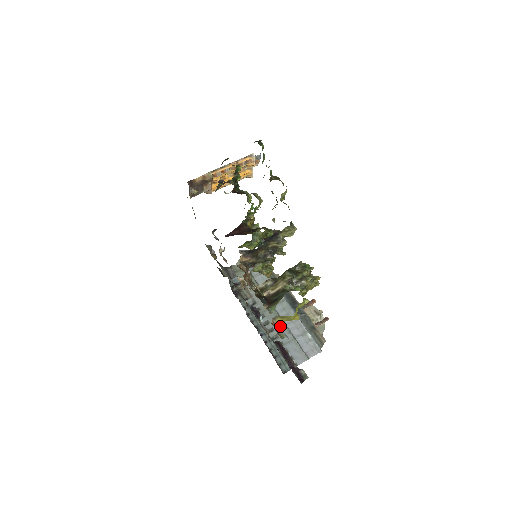
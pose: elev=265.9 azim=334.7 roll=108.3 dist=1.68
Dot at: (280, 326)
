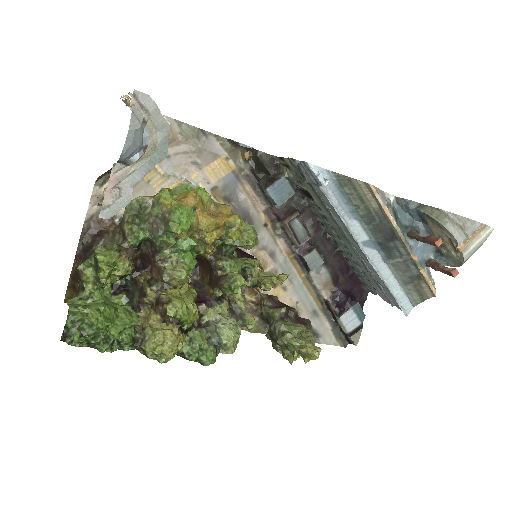
Dot at: (359, 261)
